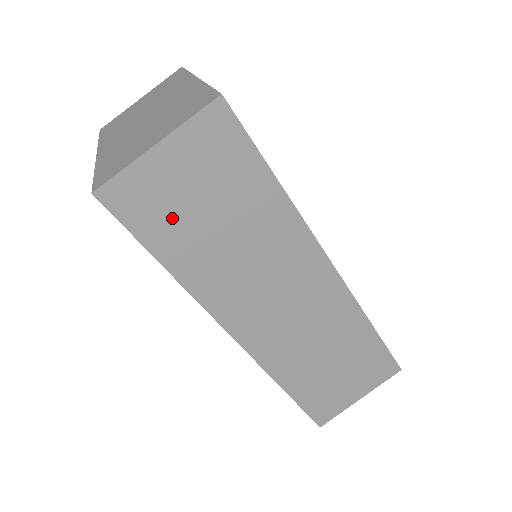
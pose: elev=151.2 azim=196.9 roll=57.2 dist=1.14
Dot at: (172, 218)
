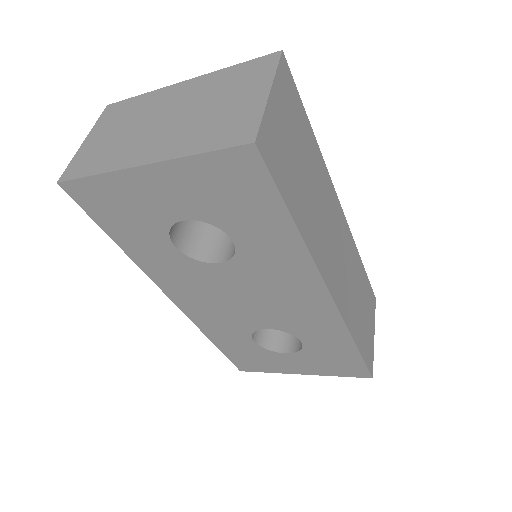
Dot at: (289, 169)
